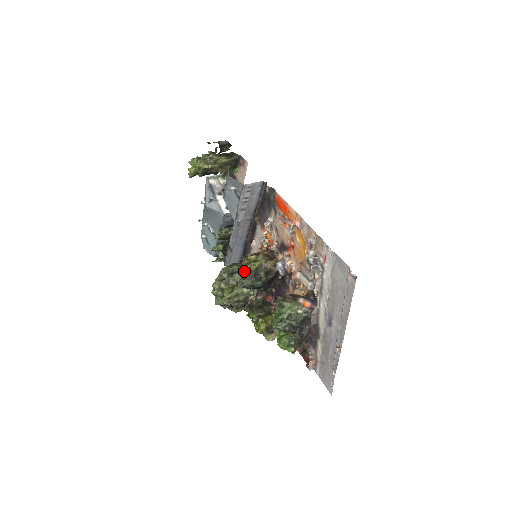
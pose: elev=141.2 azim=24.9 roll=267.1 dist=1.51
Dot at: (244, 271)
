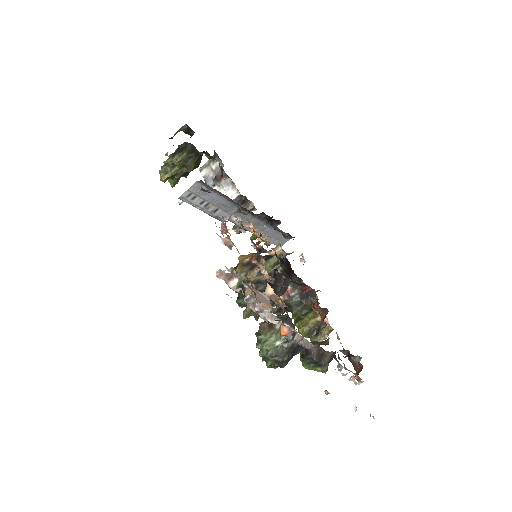
Dot at: occluded
